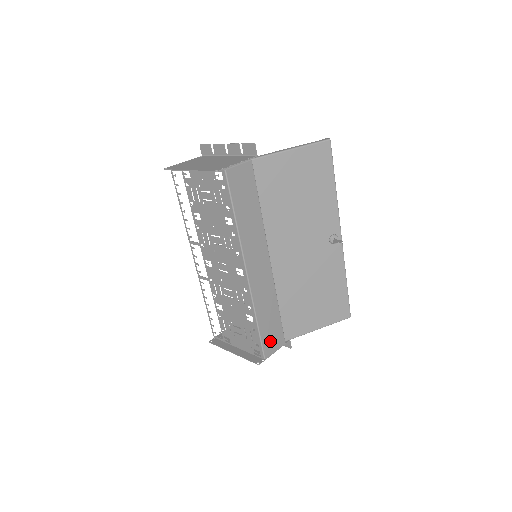
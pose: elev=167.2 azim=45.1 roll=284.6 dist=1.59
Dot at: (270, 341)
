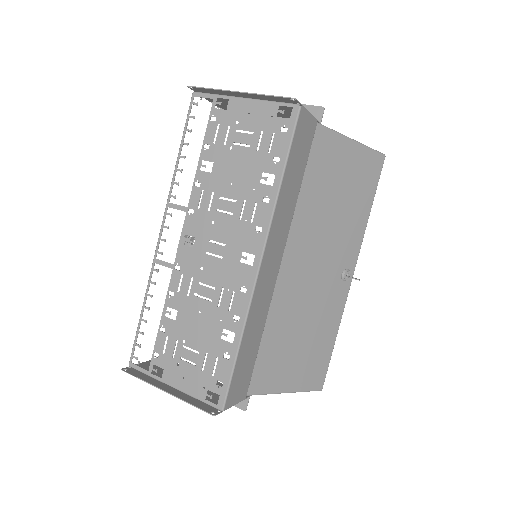
Dot at: (237, 384)
